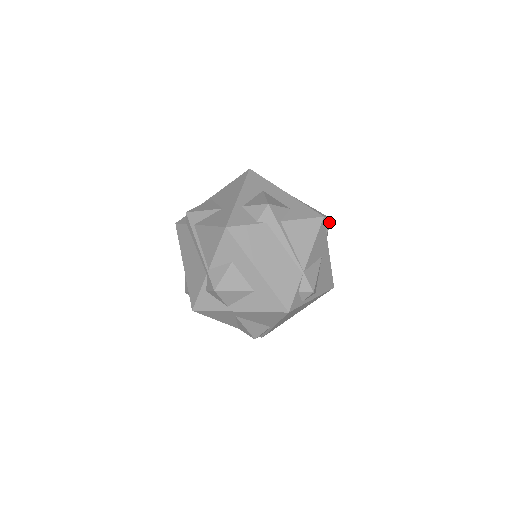
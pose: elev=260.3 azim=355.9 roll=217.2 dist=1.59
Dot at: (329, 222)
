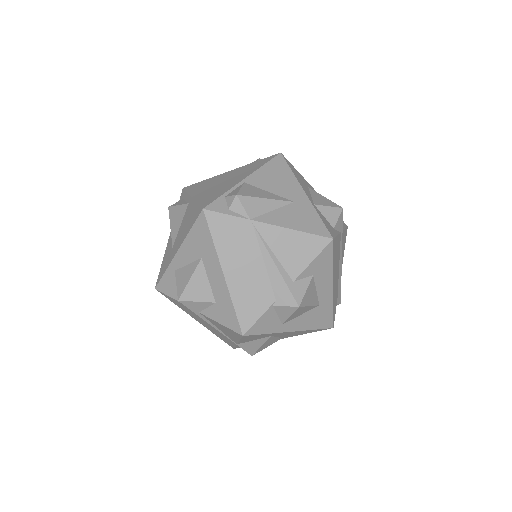
Dot at: (295, 310)
